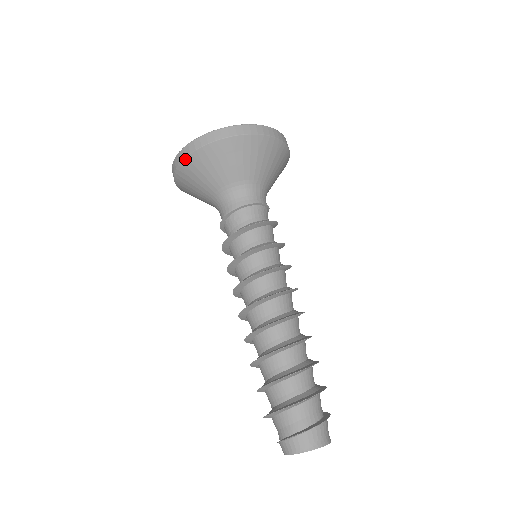
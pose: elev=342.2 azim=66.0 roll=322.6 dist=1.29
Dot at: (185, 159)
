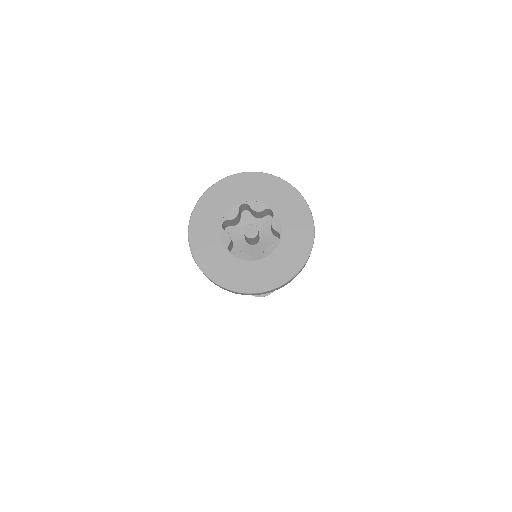
Dot at: occluded
